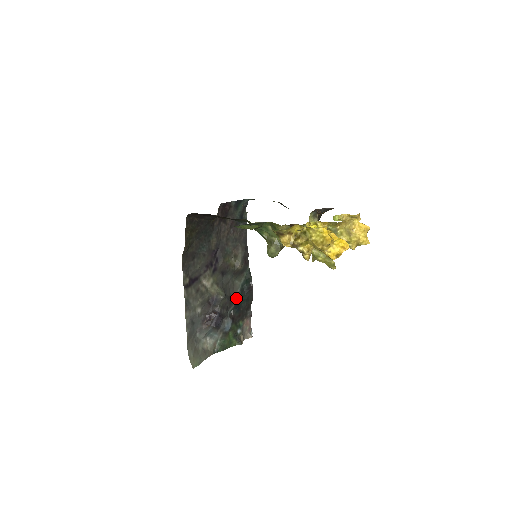
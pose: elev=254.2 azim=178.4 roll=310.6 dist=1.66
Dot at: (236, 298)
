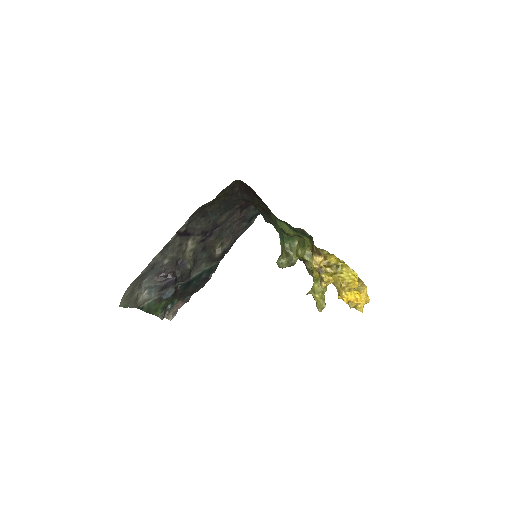
Dot at: (192, 277)
